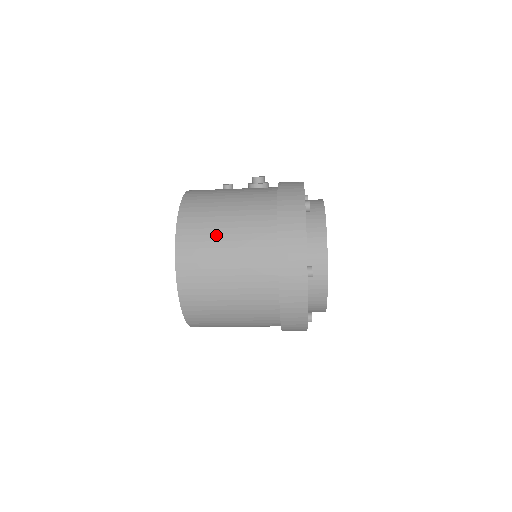
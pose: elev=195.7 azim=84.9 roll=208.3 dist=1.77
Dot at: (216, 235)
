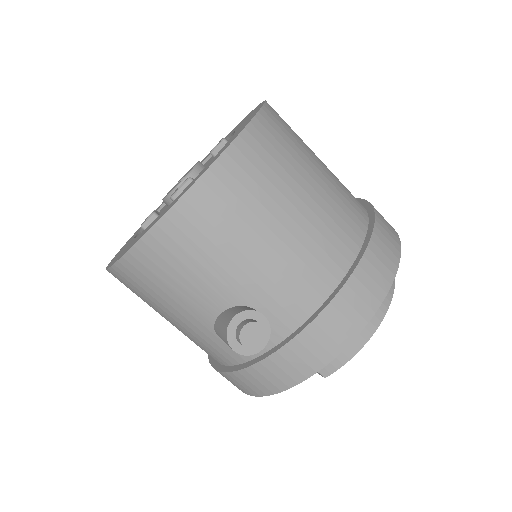
Dot at: occluded
